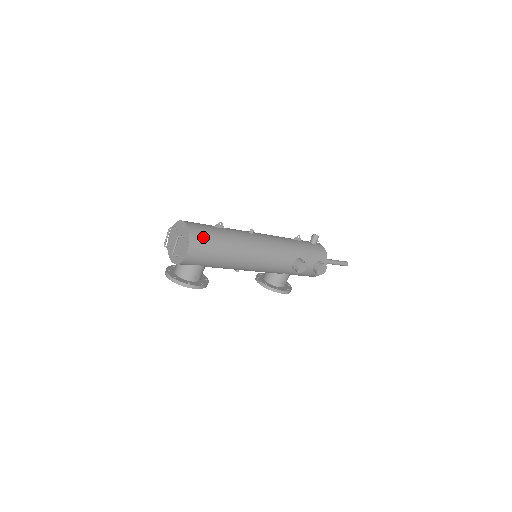
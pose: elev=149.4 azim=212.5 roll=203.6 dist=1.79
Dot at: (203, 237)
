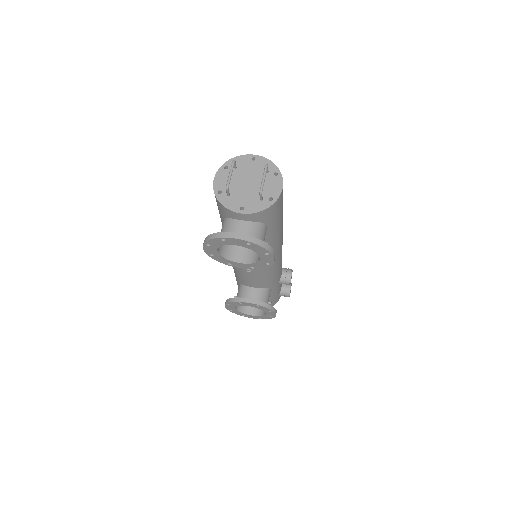
Dot at: occluded
